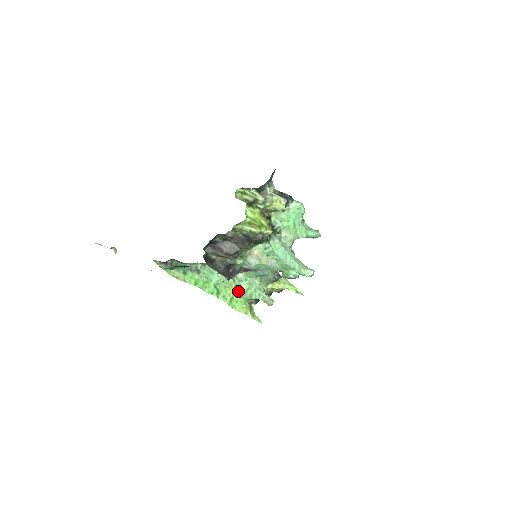
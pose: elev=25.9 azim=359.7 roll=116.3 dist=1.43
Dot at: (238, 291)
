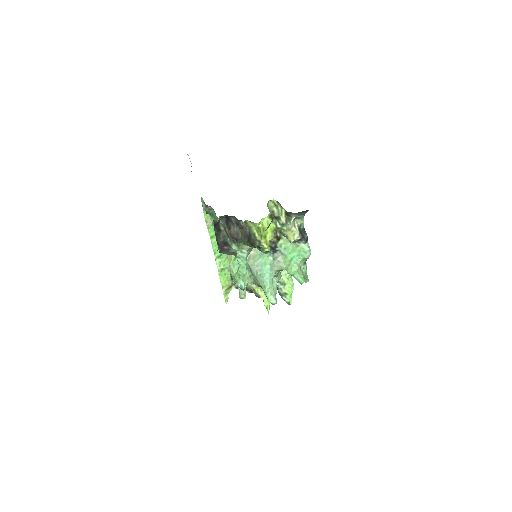
Dot at: (232, 268)
